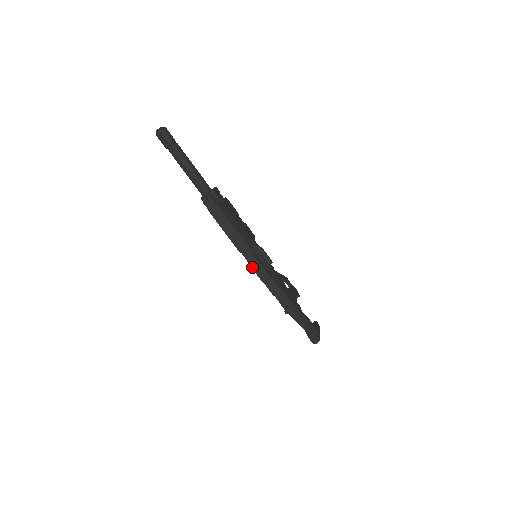
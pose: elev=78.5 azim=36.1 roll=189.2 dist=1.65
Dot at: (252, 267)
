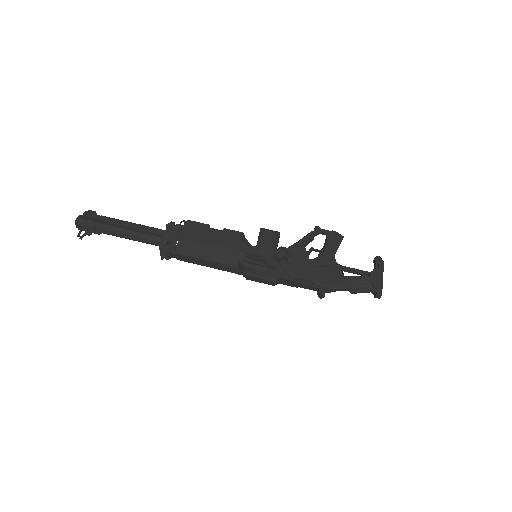
Dot at: occluded
